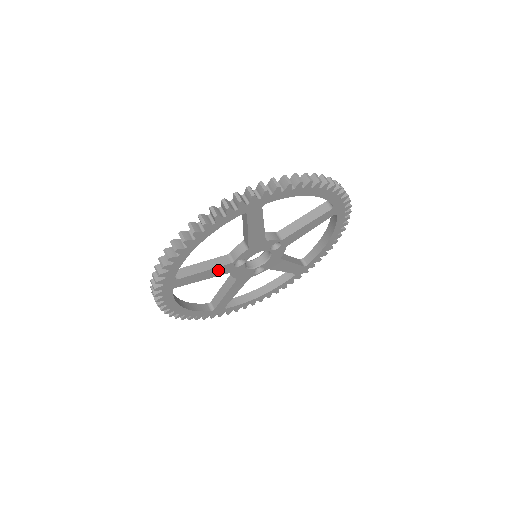
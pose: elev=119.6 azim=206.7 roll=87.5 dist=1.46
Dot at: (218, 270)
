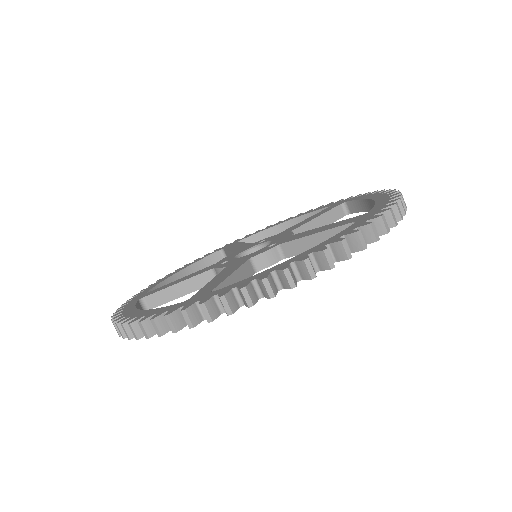
Dot at: occluded
